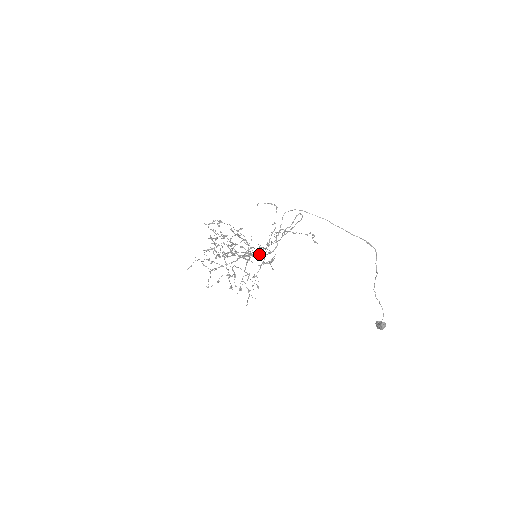
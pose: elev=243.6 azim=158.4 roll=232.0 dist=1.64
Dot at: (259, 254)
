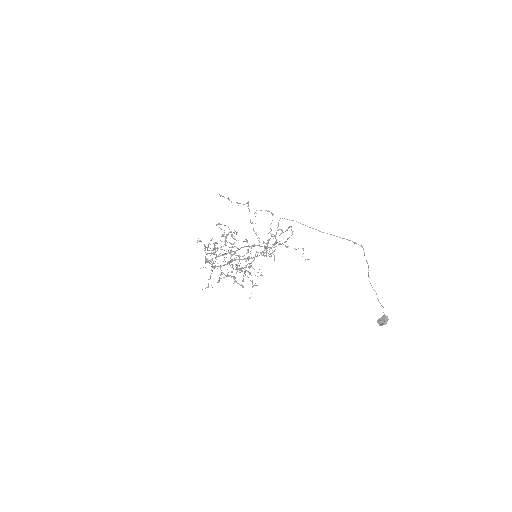
Dot at: (261, 246)
